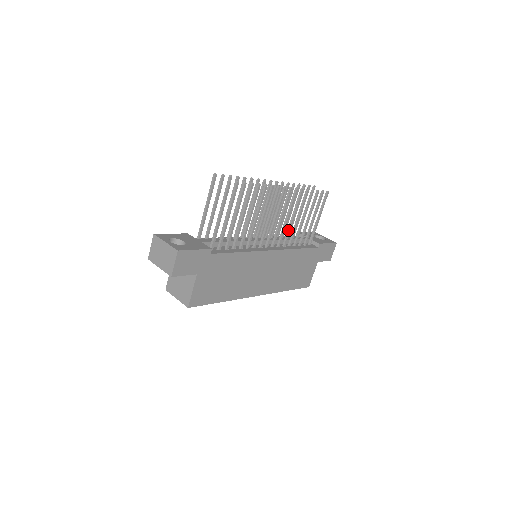
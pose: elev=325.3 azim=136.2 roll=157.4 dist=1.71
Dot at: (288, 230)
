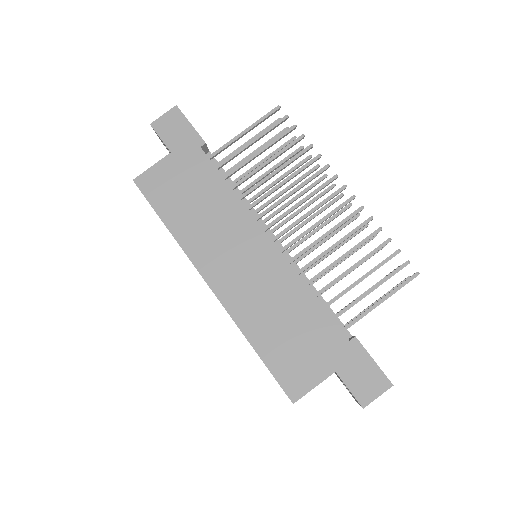
Dot at: (317, 256)
